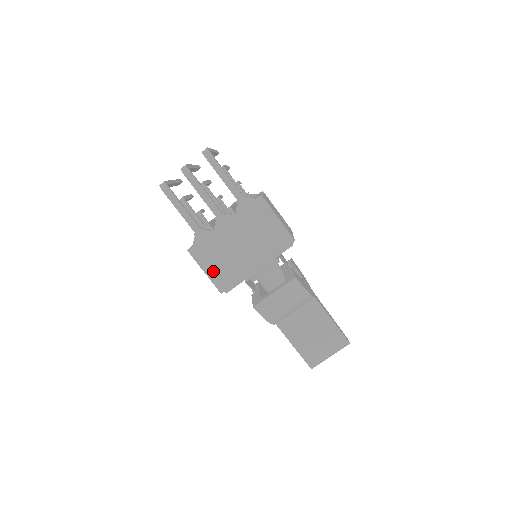
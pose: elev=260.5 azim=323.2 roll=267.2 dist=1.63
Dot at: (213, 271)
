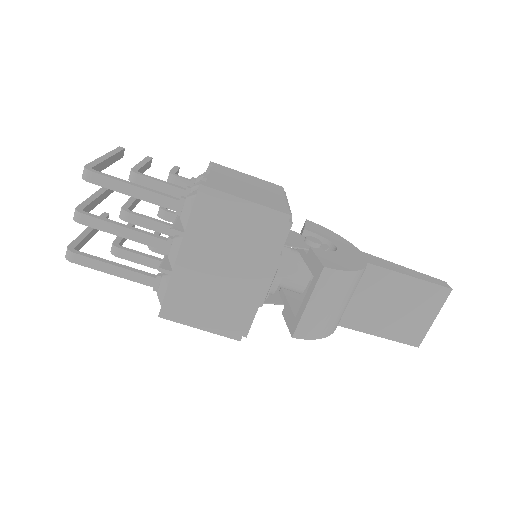
Dot at: (210, 321)
